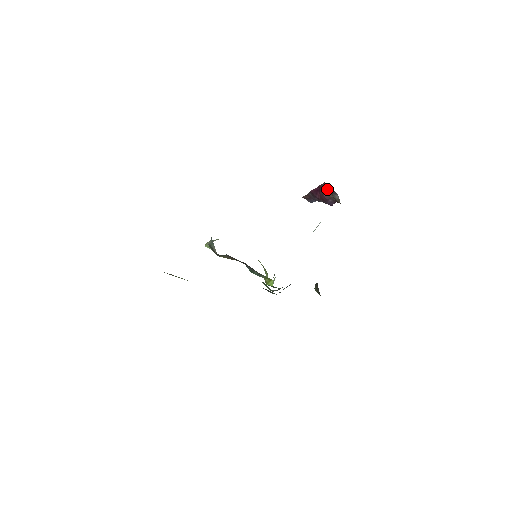
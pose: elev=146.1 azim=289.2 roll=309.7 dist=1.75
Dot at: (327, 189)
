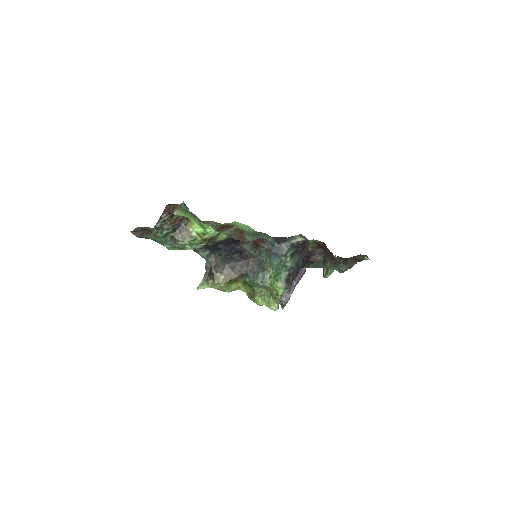
Dot at: occluded
